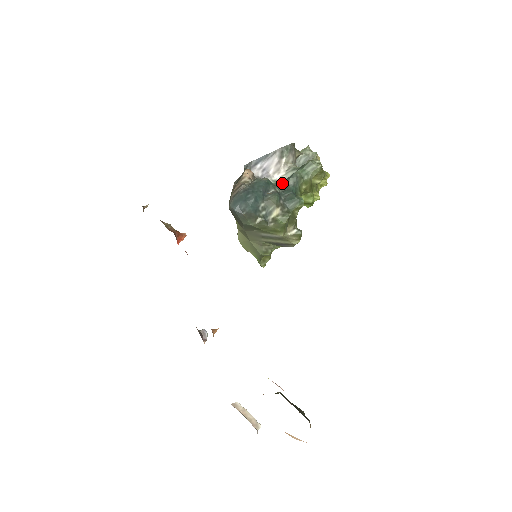
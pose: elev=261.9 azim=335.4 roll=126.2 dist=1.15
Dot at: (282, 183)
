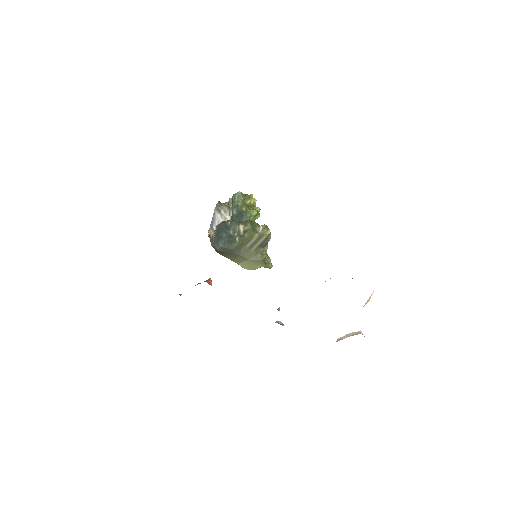
Dot at: (232, 218)
